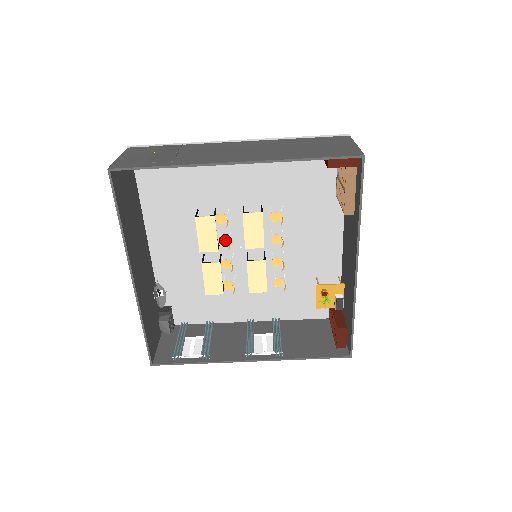
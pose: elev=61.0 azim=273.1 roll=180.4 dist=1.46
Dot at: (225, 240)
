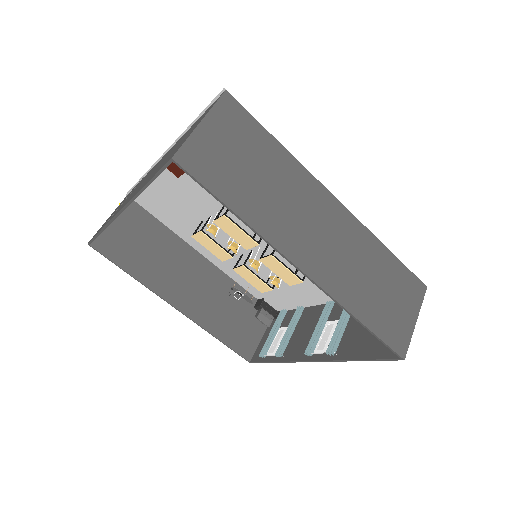
Dot at: (233, 244)
